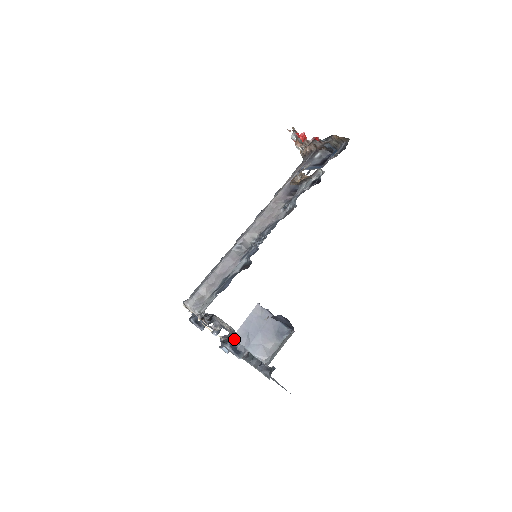
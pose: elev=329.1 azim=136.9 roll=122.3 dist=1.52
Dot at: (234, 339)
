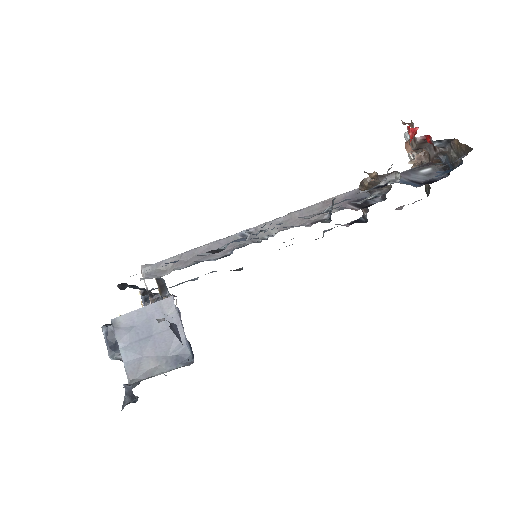
Dot at: (112, 324)
